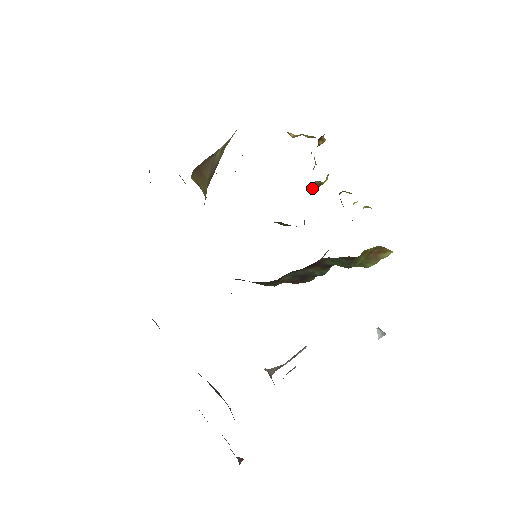
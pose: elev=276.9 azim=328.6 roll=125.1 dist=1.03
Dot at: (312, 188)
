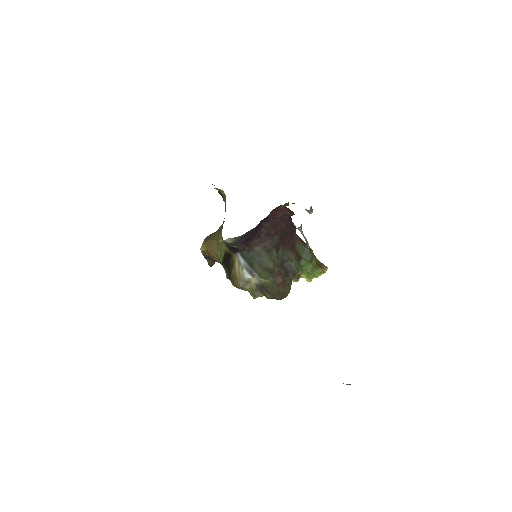
Dot at: occluded
